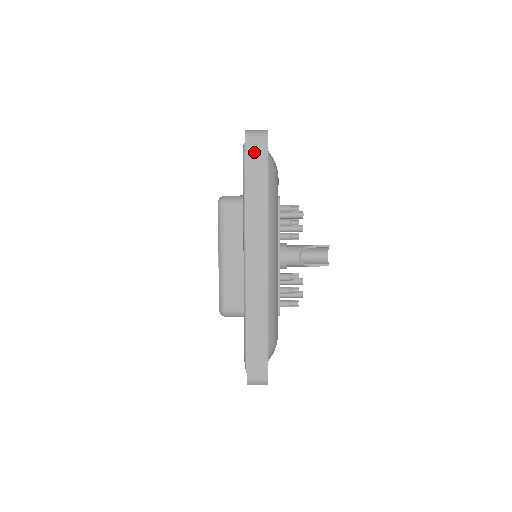
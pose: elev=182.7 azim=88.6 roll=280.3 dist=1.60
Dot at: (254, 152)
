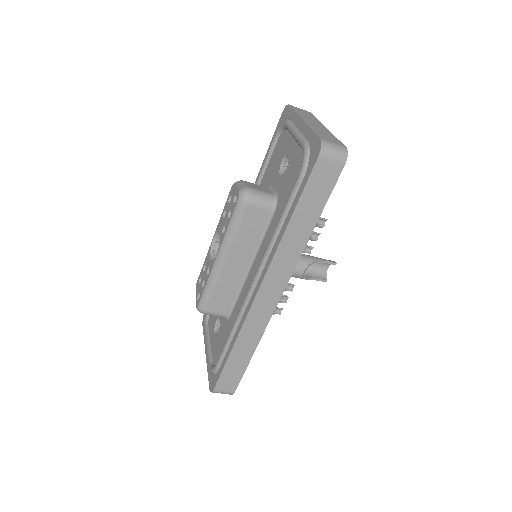
Dot at: (322, 175)
